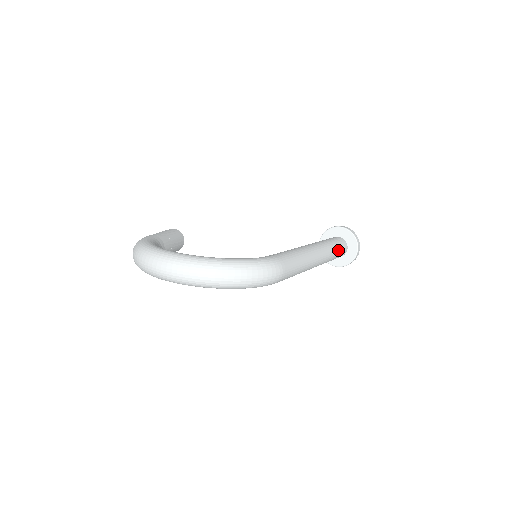
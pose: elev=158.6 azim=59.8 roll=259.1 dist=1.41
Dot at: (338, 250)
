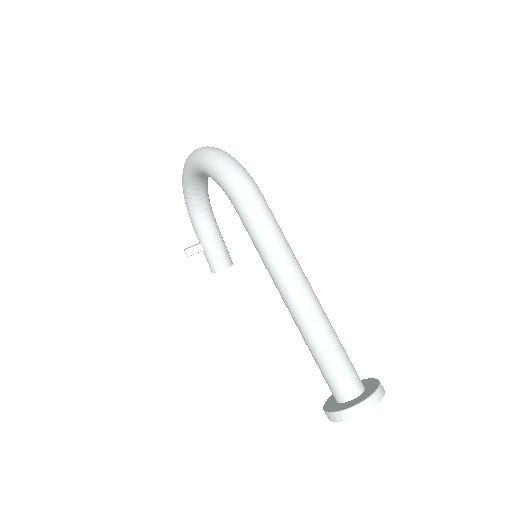
Dot at: (341, 356)
